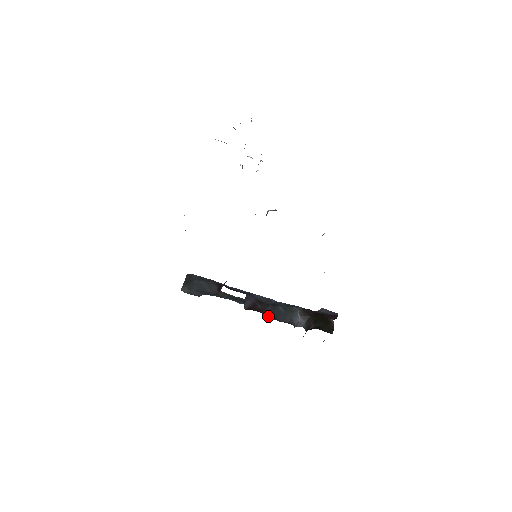
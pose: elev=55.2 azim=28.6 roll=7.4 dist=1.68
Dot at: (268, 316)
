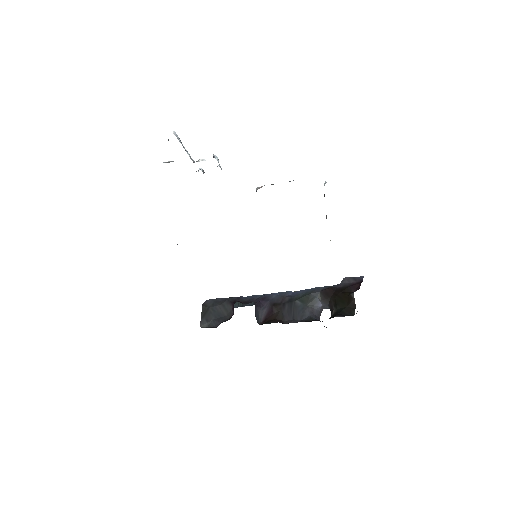
Dot at: (285, 320)
